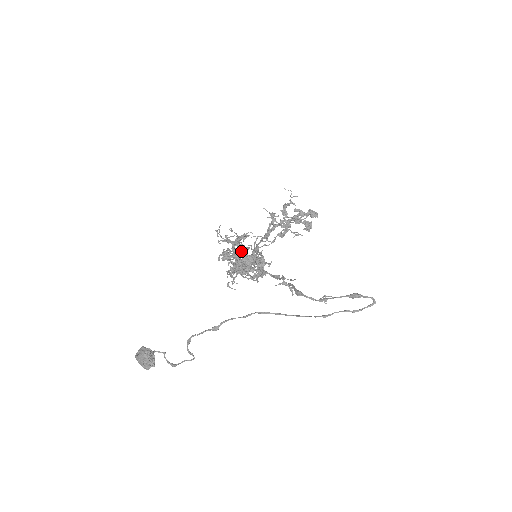
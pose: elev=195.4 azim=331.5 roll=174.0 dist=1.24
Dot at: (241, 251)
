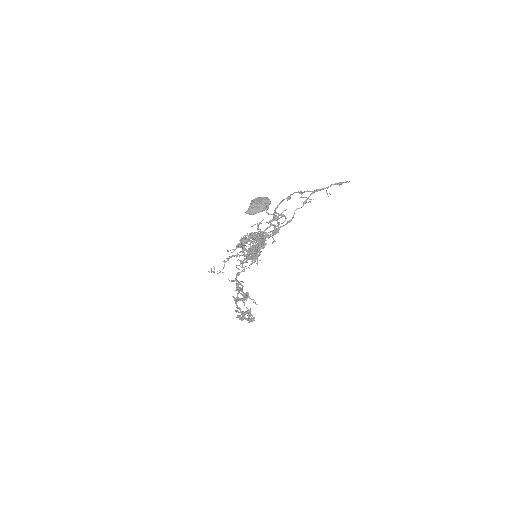
Dot at: (252, 235)
